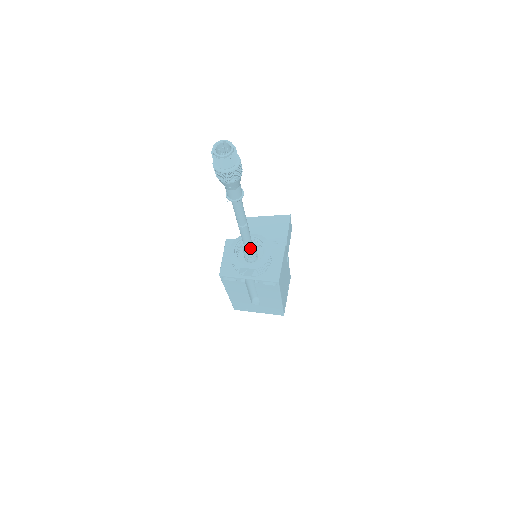
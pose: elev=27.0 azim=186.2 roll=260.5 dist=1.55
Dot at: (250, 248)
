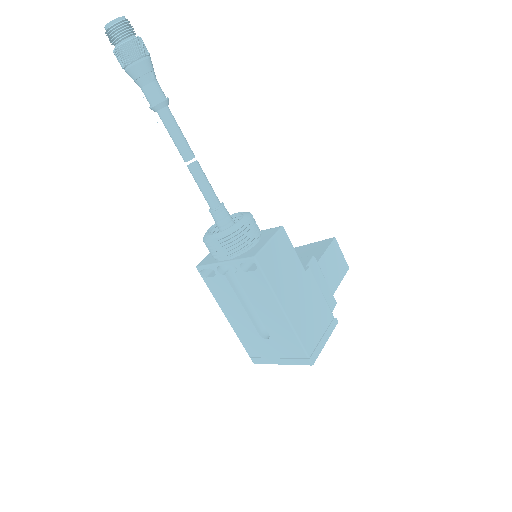
Dot at: (216, 211)
